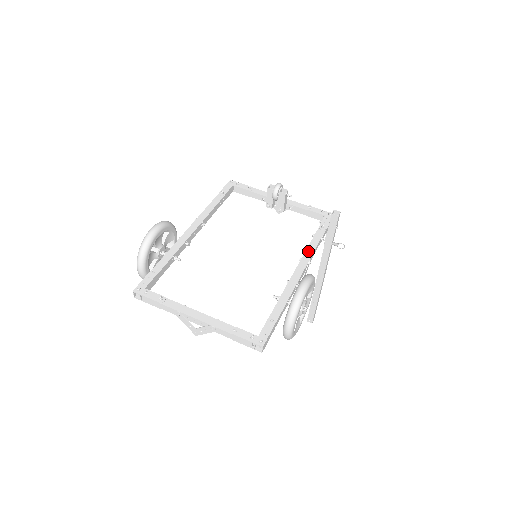
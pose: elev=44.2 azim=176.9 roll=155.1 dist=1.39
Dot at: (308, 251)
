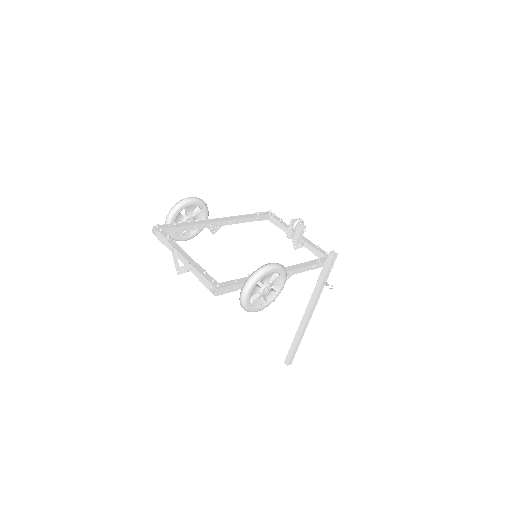
Dot at: (296, 266)
